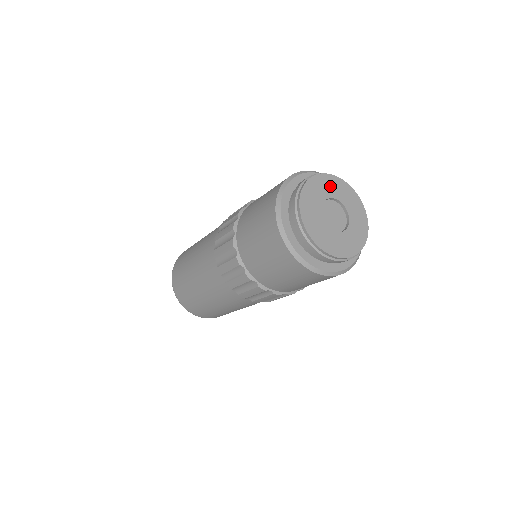
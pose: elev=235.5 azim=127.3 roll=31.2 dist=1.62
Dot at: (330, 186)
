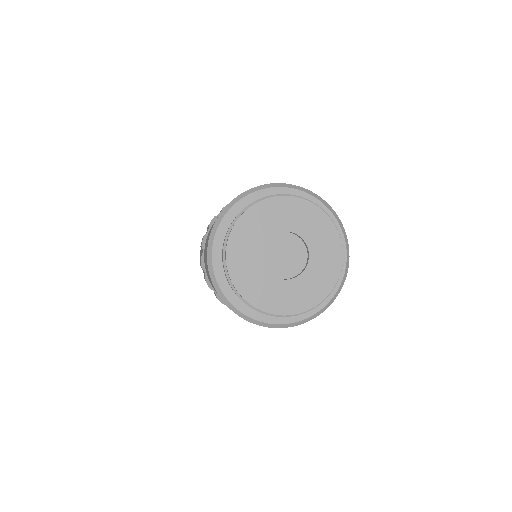
Dot at: (267, 218)
